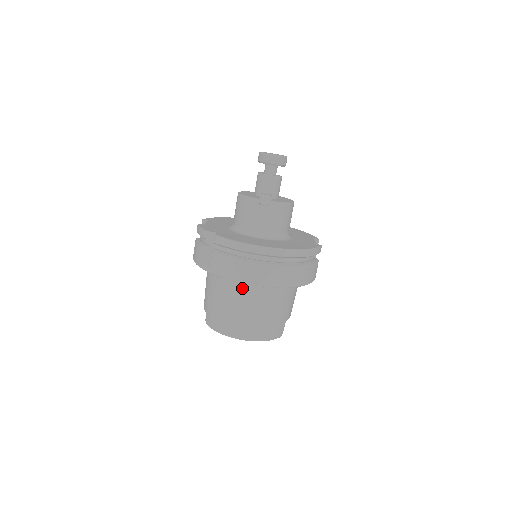
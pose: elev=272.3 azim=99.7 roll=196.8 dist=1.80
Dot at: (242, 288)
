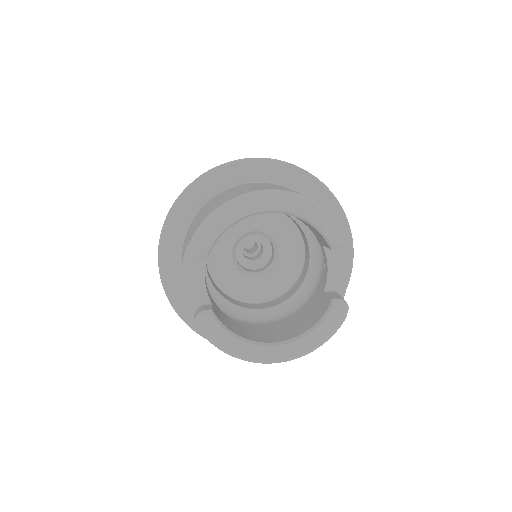
Dot at: (243, 185)
